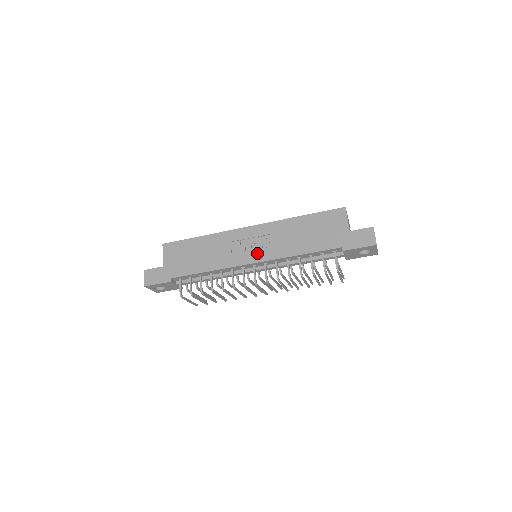
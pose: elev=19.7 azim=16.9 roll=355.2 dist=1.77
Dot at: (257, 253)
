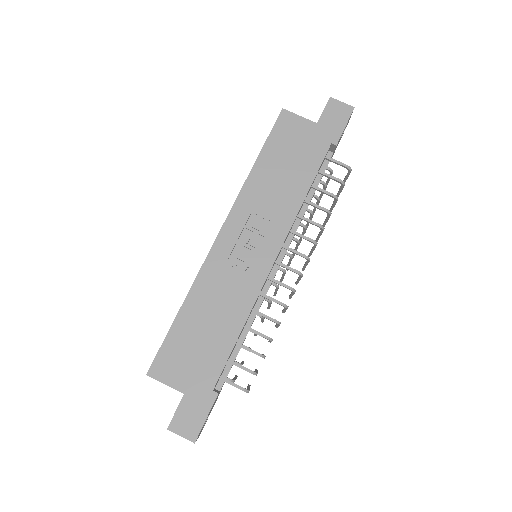
Dot at: (265, 245)
